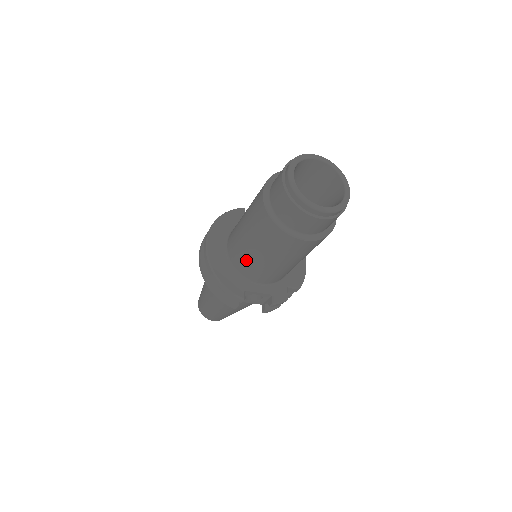
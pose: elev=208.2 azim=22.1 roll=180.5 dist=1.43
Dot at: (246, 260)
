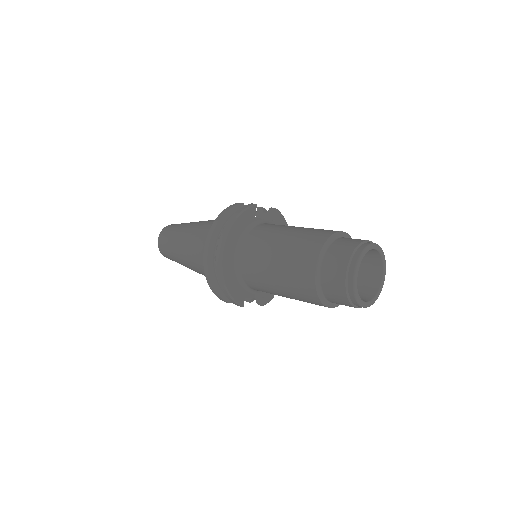
Dot at: (262, 285)
